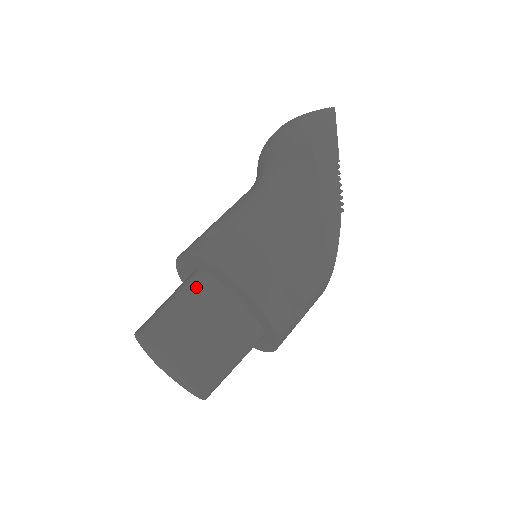
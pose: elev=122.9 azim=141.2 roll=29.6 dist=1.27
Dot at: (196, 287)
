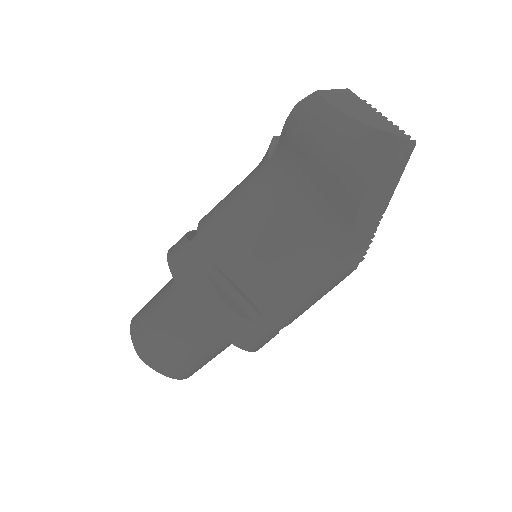
Dot at: (193, 324)
